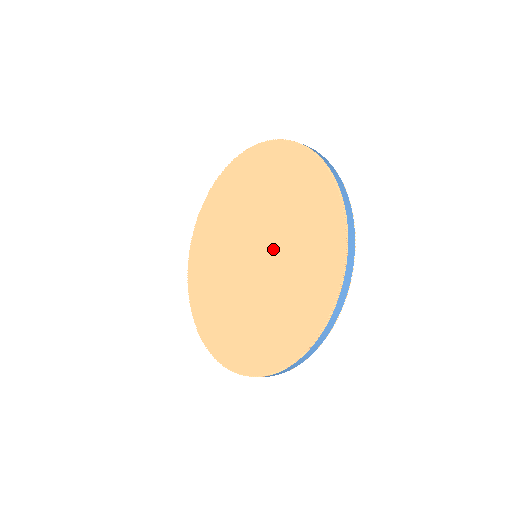
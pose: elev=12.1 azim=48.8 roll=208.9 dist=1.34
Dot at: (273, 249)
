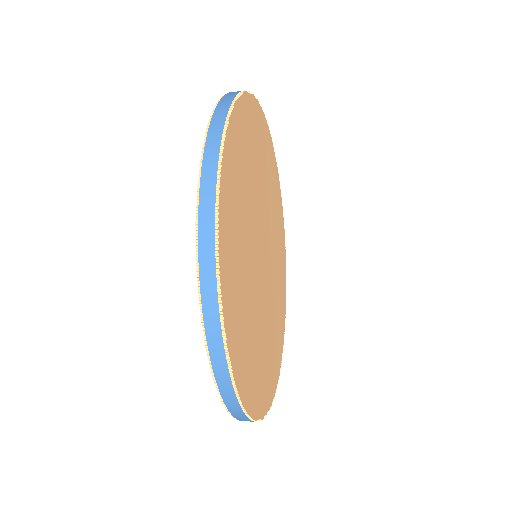
Dot at: occluded
